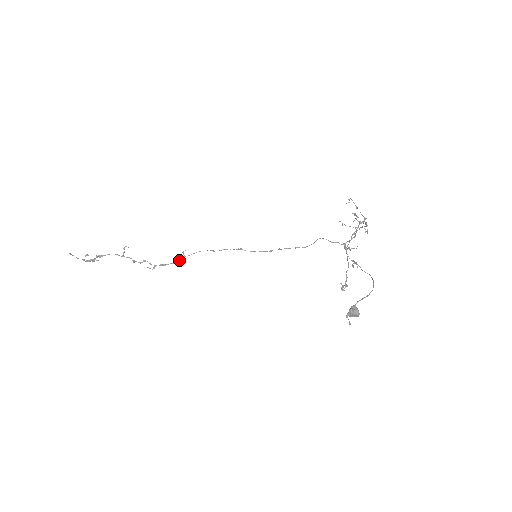
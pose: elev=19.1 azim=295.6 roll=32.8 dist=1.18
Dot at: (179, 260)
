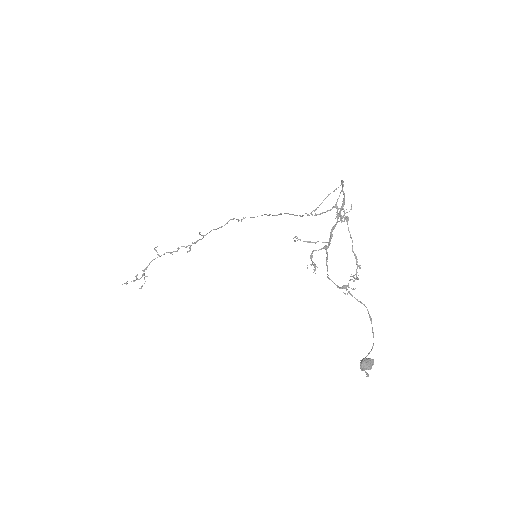
Dot at: occluded
